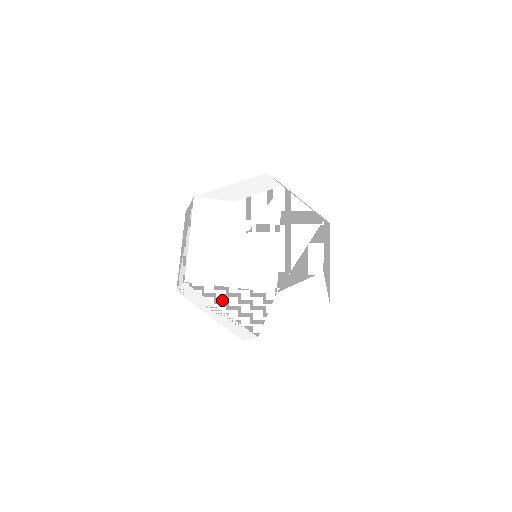
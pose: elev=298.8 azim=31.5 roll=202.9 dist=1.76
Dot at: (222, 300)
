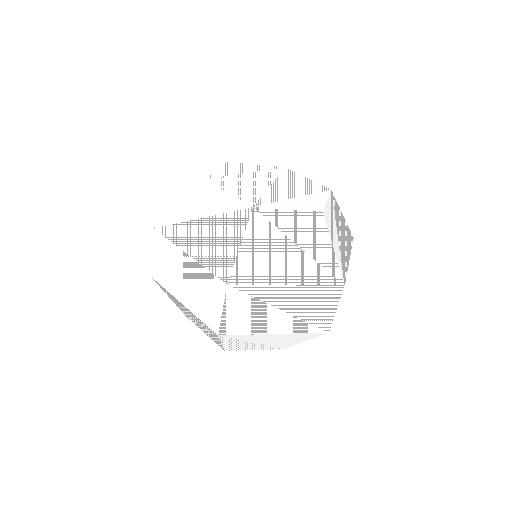
Dot at: (190, 240)
